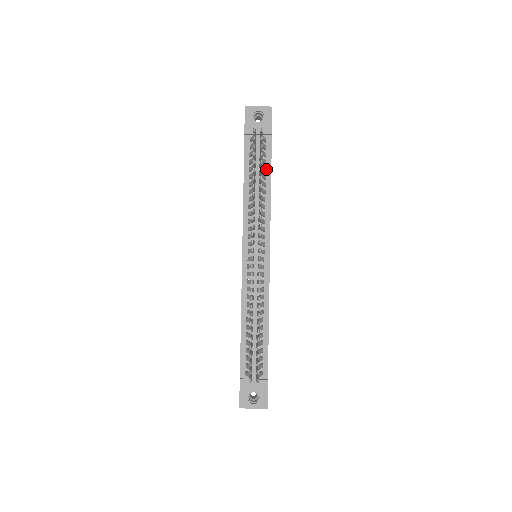
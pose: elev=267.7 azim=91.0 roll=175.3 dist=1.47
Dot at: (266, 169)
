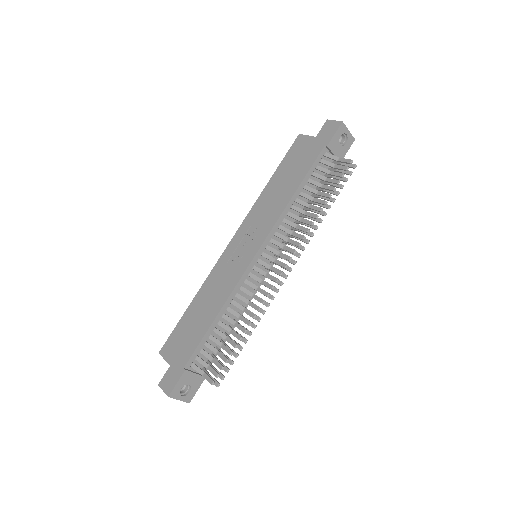
Dot at: (317, 189)
